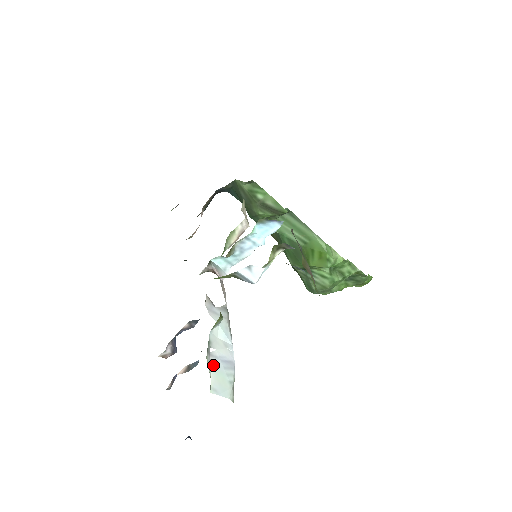
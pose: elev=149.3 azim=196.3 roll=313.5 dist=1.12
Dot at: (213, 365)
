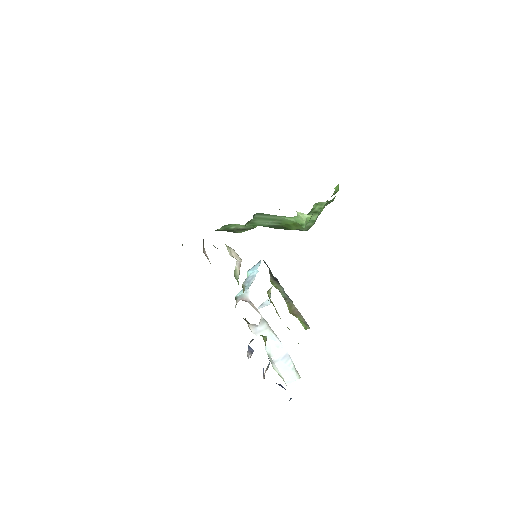
Dot at: (279, 367)
